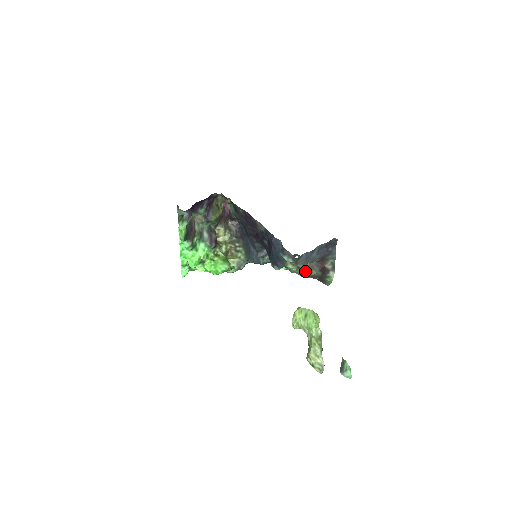
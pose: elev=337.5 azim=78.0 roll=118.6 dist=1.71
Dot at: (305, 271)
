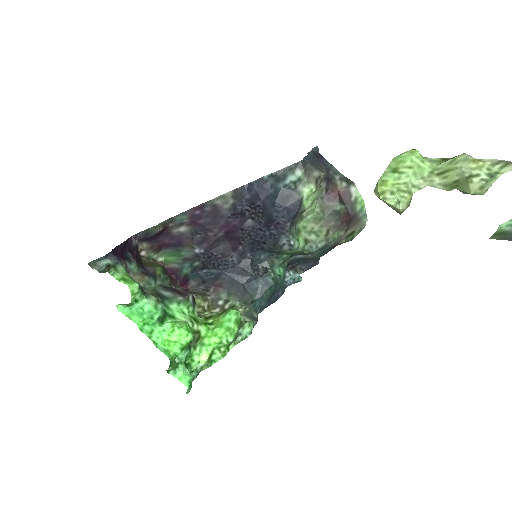
Dot at: (326, 223)
